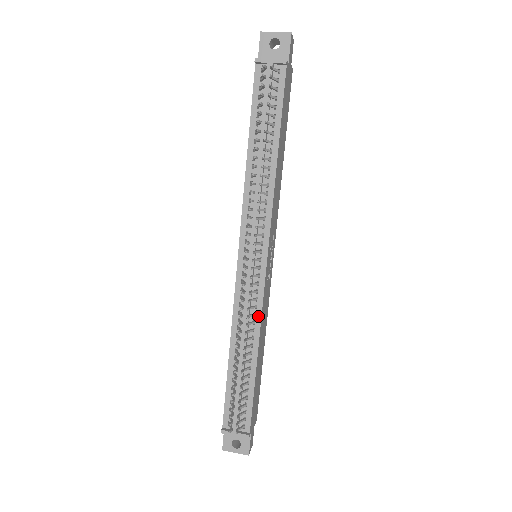
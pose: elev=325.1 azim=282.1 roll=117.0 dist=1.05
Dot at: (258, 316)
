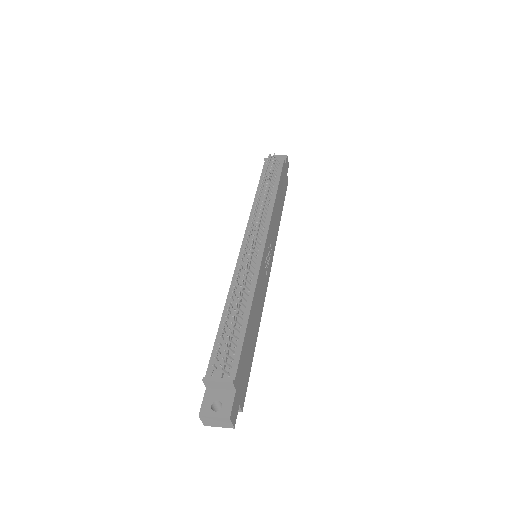
Dot at: (254, 280)
